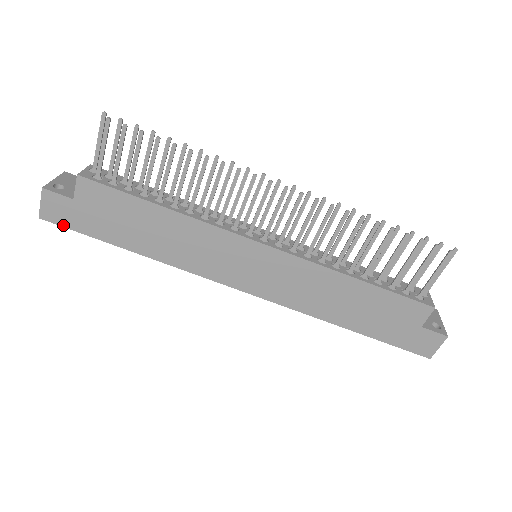
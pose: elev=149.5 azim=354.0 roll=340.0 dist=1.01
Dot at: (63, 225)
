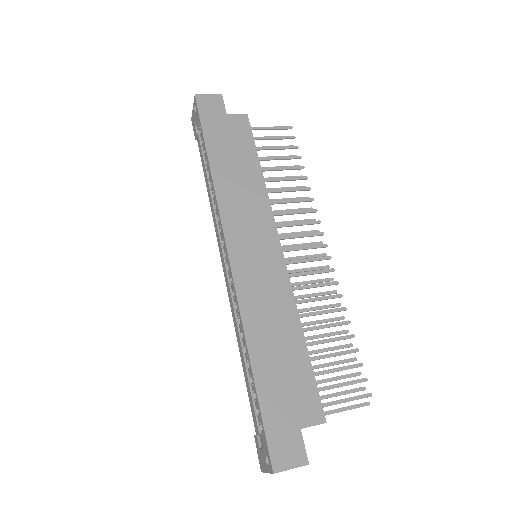
Dot at: (200, 110)
